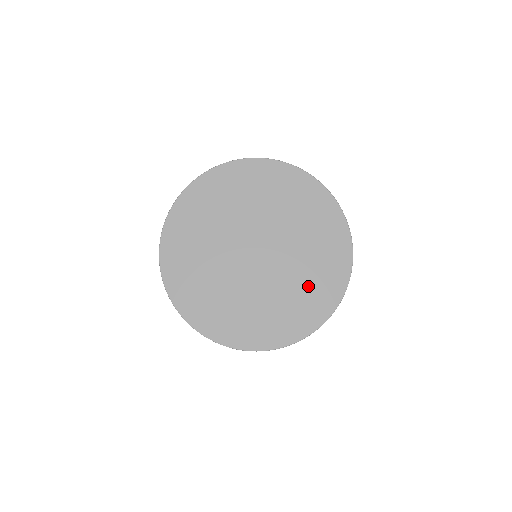
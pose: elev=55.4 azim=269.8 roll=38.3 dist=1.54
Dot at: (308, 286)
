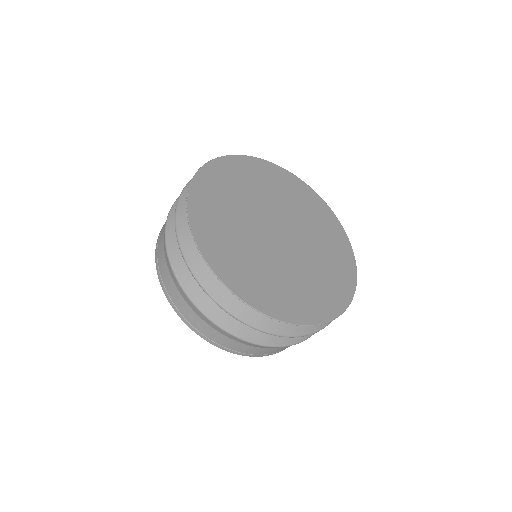
Dot at: (304, 288)
